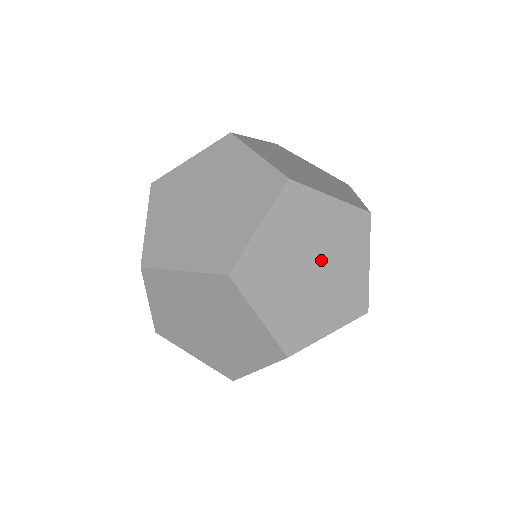
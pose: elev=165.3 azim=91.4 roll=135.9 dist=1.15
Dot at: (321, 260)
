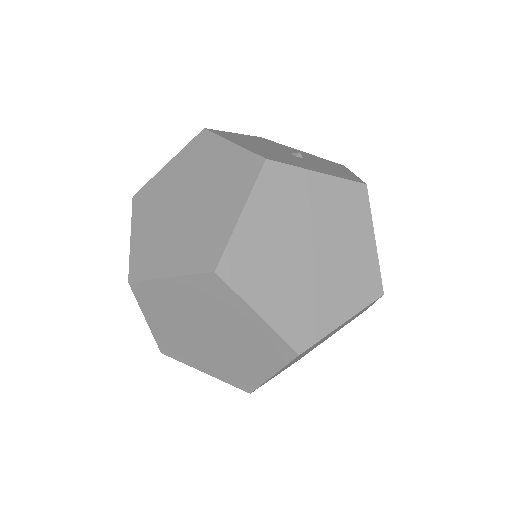
Dot at: (220, 337)
